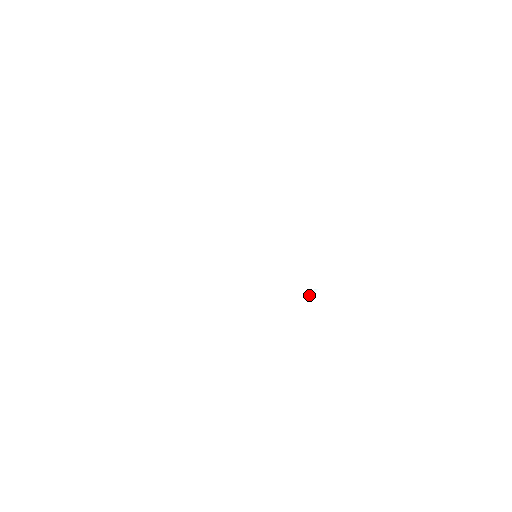
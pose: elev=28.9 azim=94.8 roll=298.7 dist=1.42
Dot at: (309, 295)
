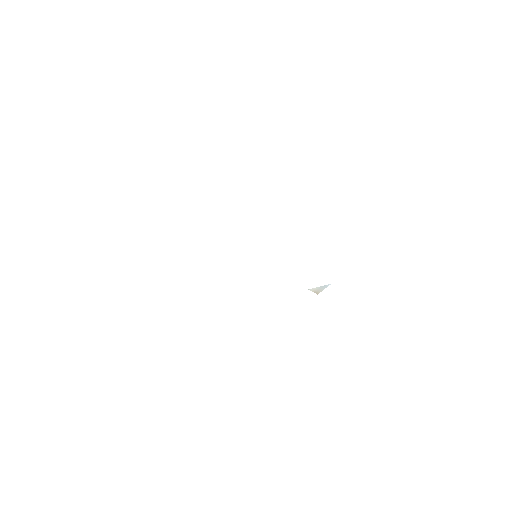
Dot at: (317, 294)
